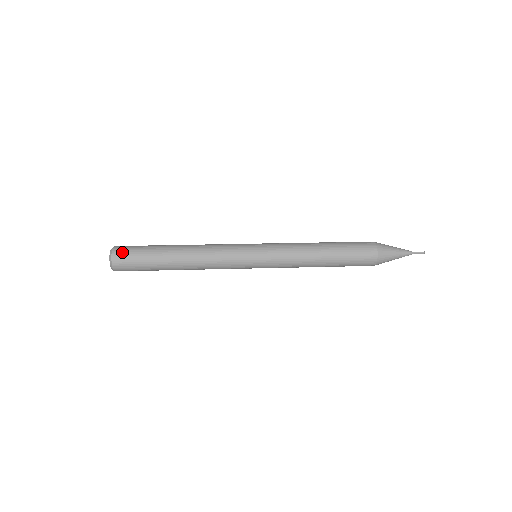
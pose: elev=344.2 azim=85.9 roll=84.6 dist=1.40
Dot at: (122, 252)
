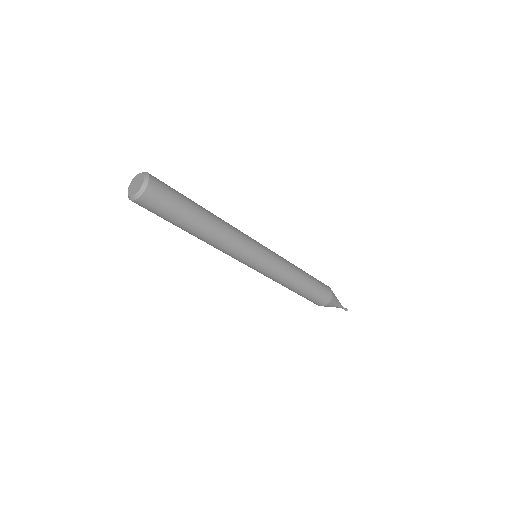
Dot at: (159, 188)
